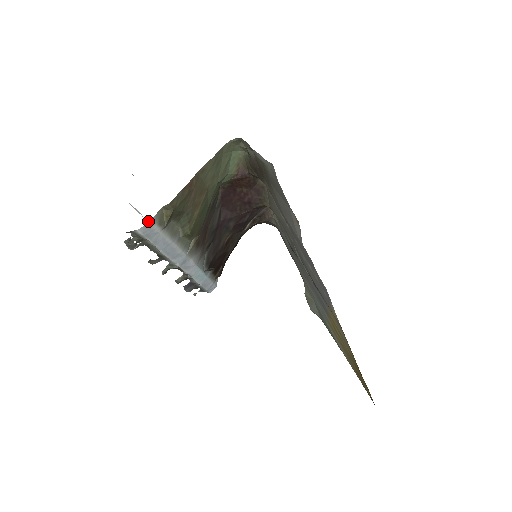
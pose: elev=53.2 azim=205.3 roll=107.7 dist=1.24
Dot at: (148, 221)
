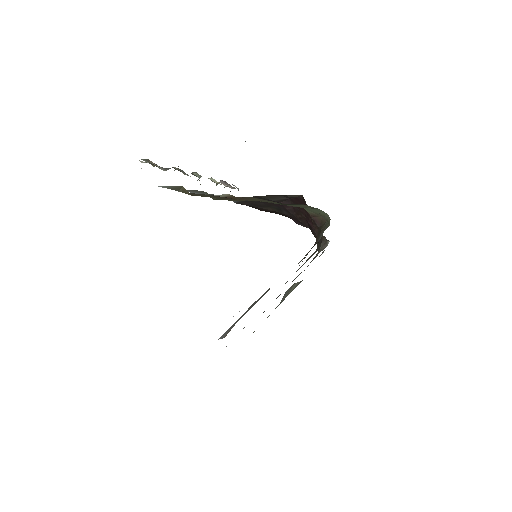
Dot at: occluded
